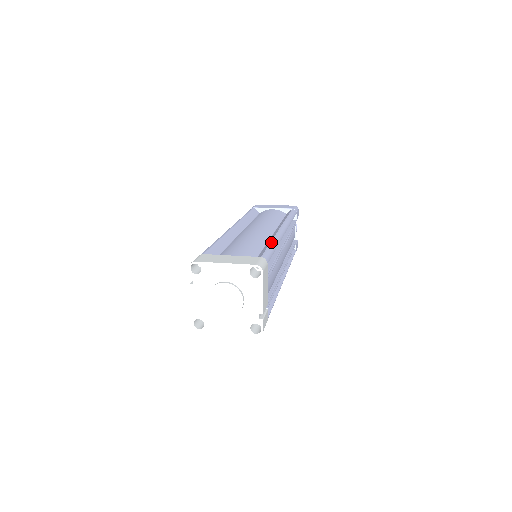
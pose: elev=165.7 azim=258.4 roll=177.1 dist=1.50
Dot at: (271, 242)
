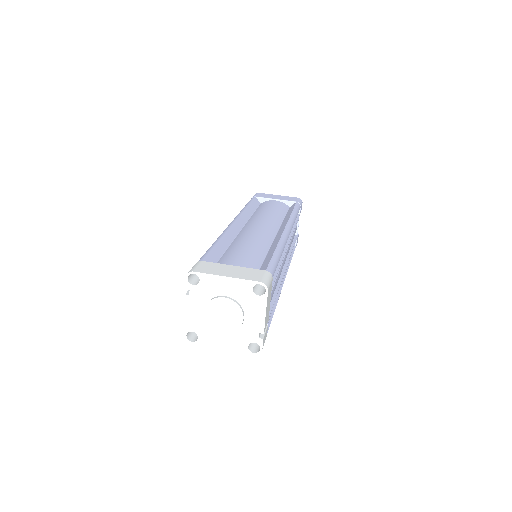
Dot at: (276, 249)
